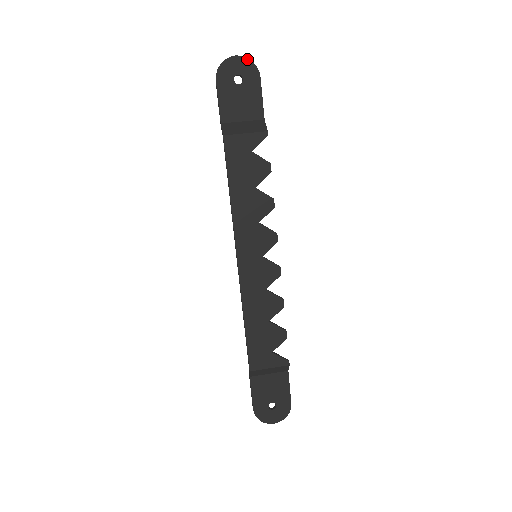
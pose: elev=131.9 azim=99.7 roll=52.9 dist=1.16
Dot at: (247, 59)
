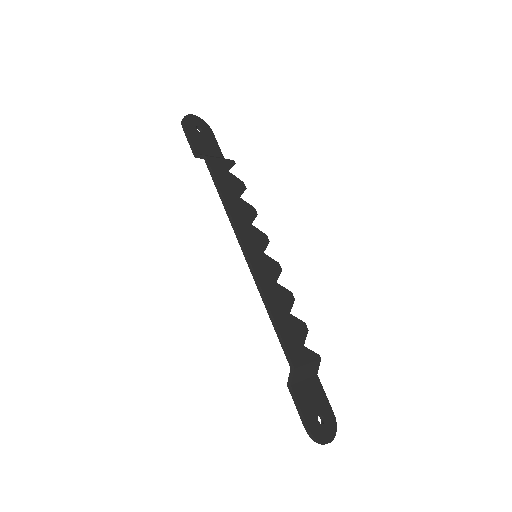
Dot at: (201, 119)
